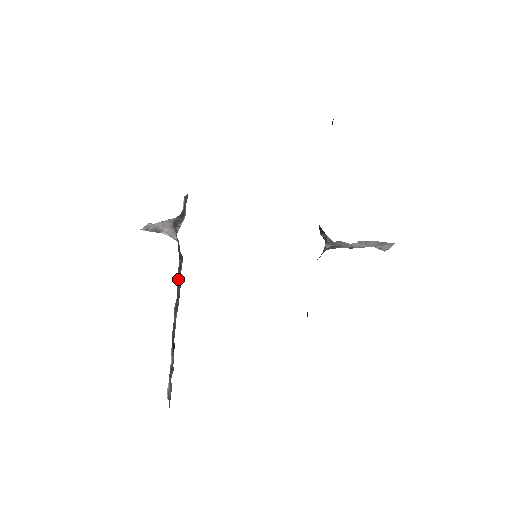
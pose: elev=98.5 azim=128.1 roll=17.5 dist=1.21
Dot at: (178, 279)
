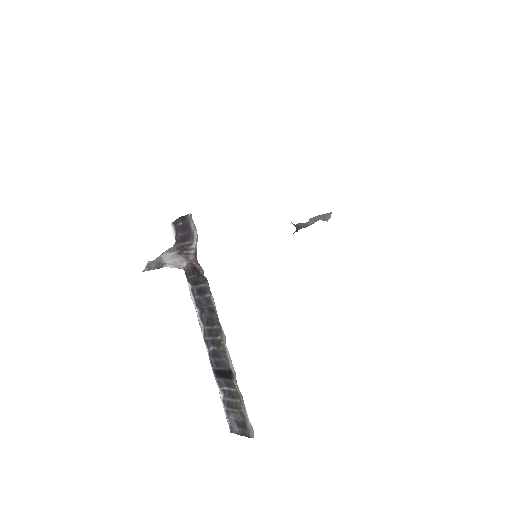
Dot at: (198, 307)
